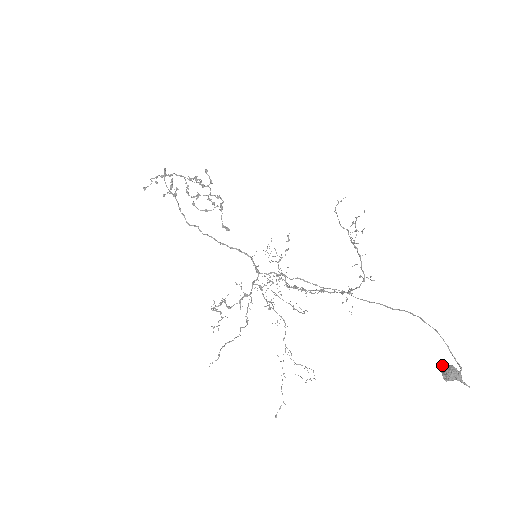
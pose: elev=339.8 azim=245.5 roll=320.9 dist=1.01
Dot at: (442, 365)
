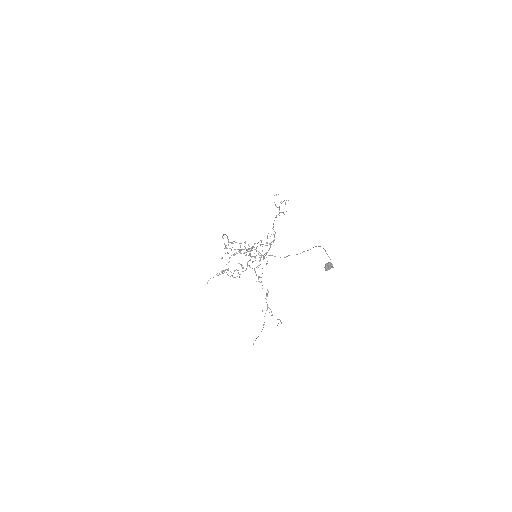
Dot at: occluded
